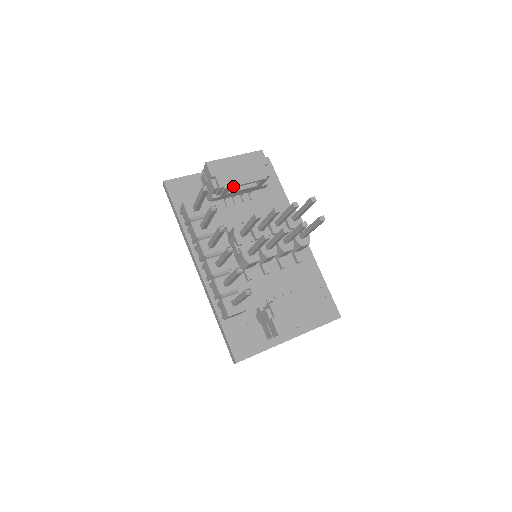
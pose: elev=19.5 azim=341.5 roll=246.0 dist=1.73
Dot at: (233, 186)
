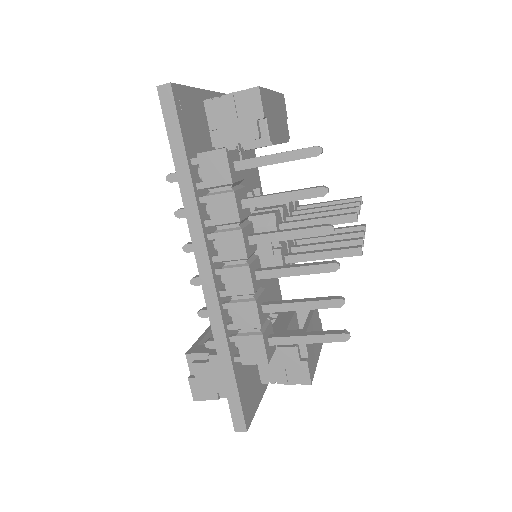
Dot at: (276, 143)
